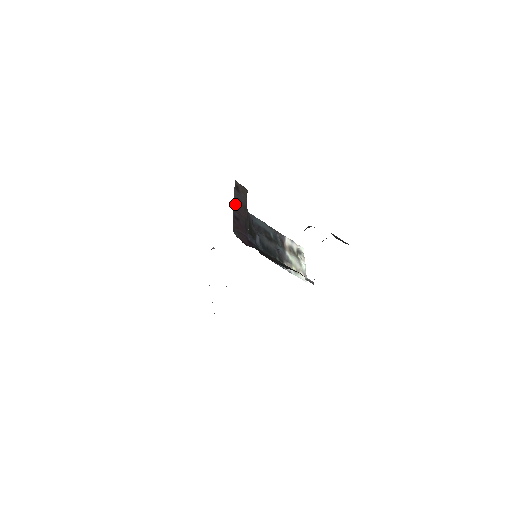
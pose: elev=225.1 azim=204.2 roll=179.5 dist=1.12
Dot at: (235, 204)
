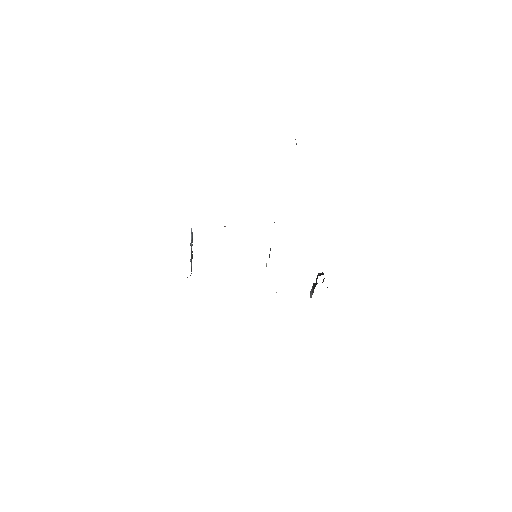
Dot at: occluded
